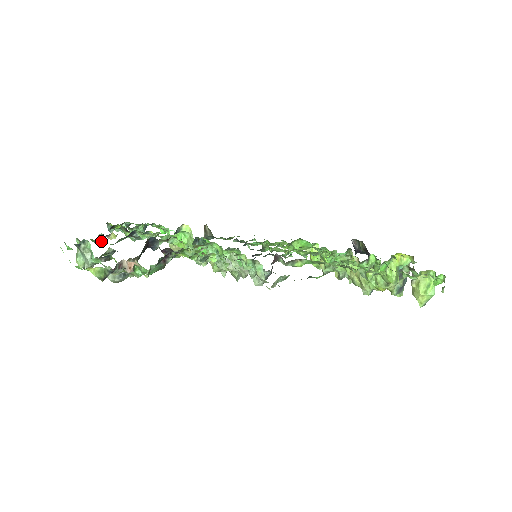
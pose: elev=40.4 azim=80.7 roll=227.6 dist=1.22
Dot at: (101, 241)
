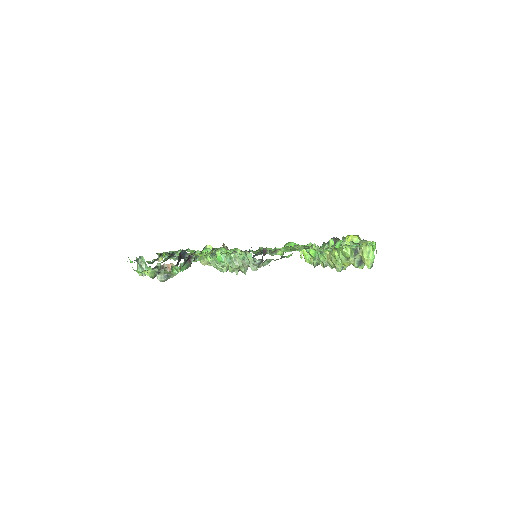
Dot at: (153, 262)
